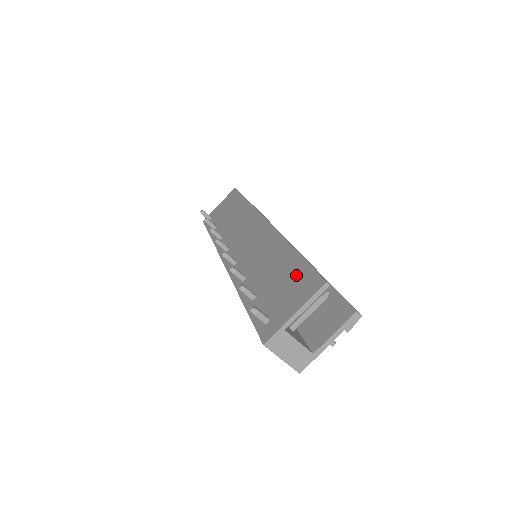
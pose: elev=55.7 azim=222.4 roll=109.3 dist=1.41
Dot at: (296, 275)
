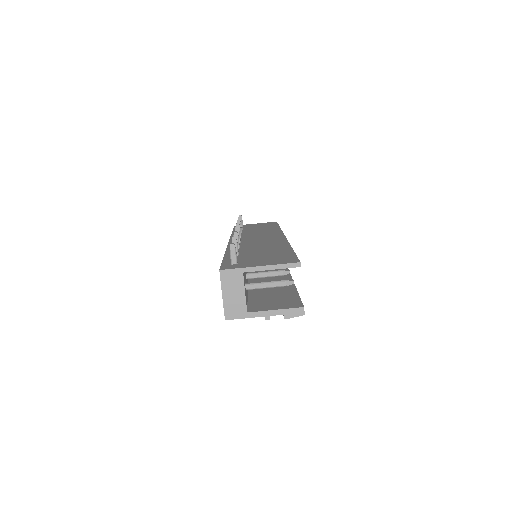
Dot at: (280, 255)
